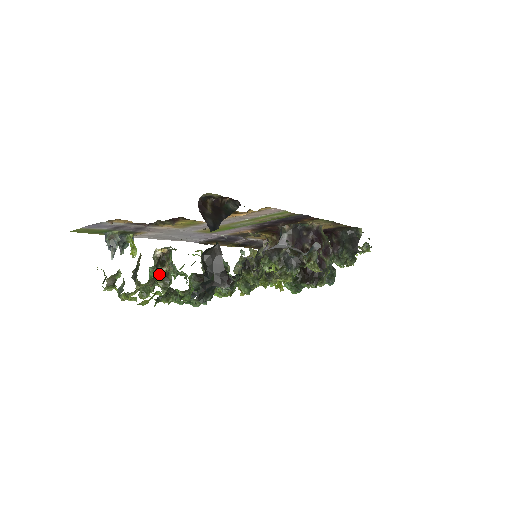
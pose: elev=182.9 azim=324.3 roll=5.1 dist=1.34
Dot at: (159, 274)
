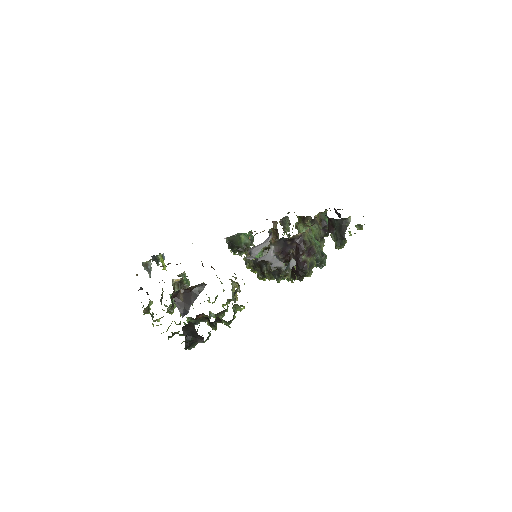
Dot at: occluded
